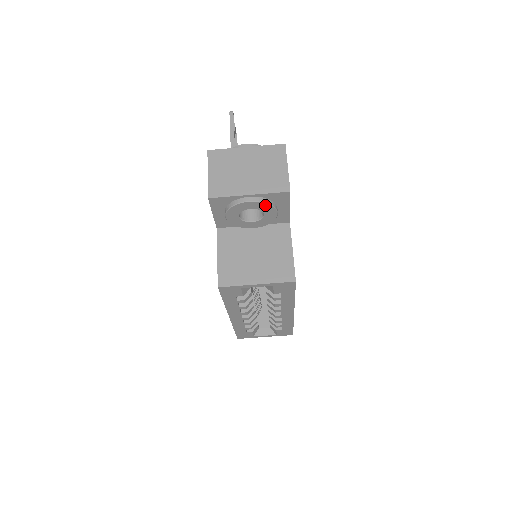
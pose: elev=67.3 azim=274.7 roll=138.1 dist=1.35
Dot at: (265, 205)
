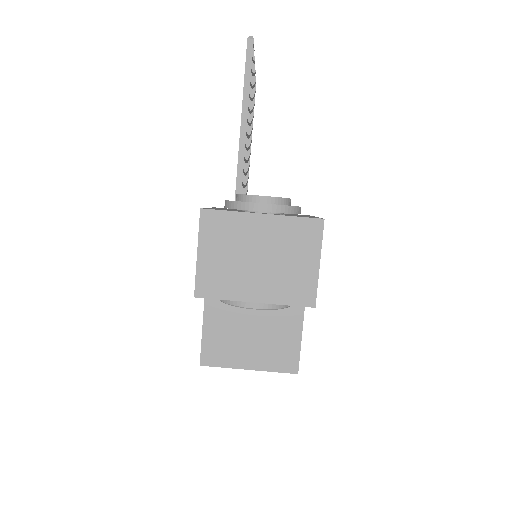
Dot at: (276, 307)
